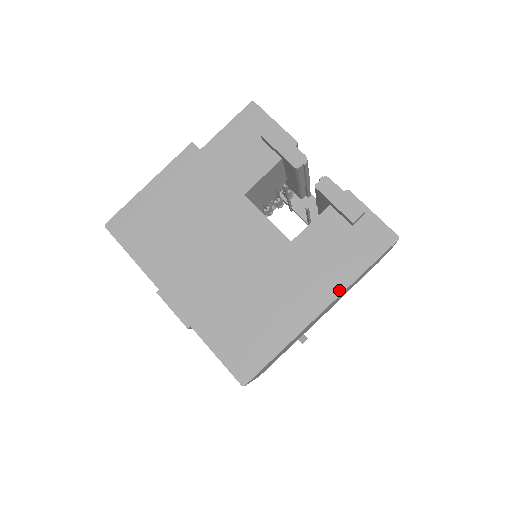
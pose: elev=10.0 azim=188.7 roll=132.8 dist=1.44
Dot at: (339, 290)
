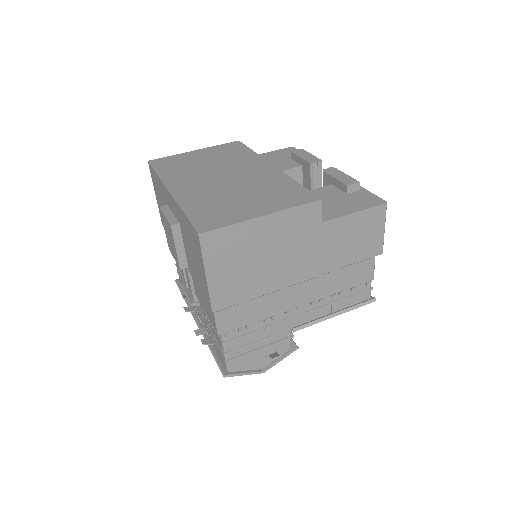
Dot at: (321, 220)
